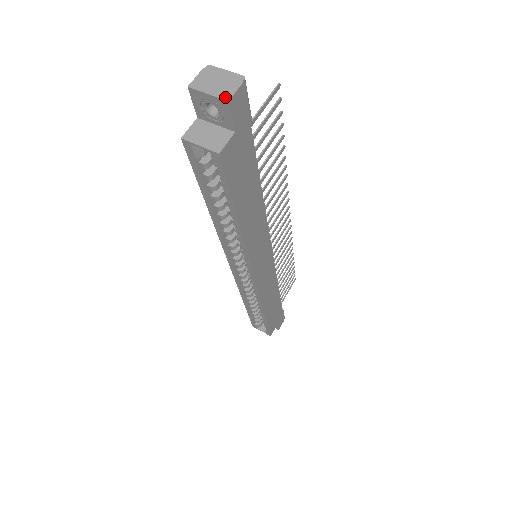
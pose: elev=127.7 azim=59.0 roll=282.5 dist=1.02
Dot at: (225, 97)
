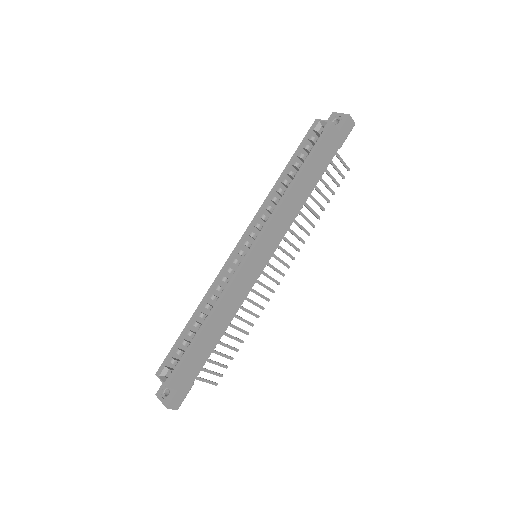
Dot at: (348, 115)
